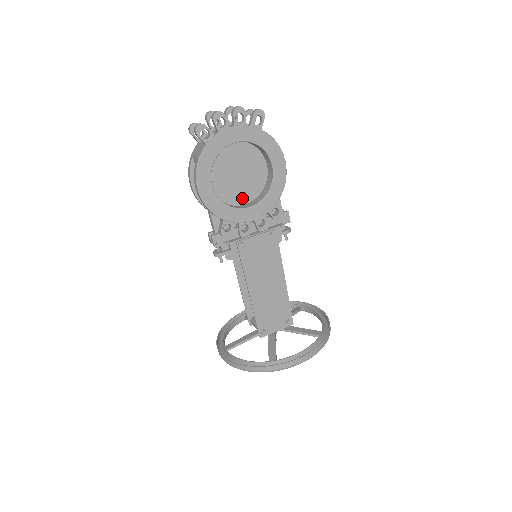
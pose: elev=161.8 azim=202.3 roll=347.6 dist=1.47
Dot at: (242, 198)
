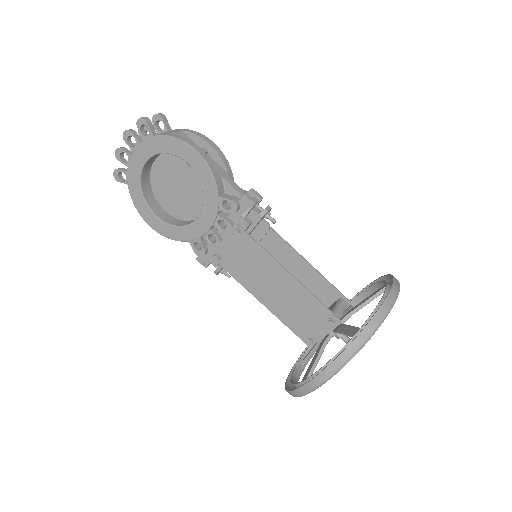
Dot at: (199, 207)
